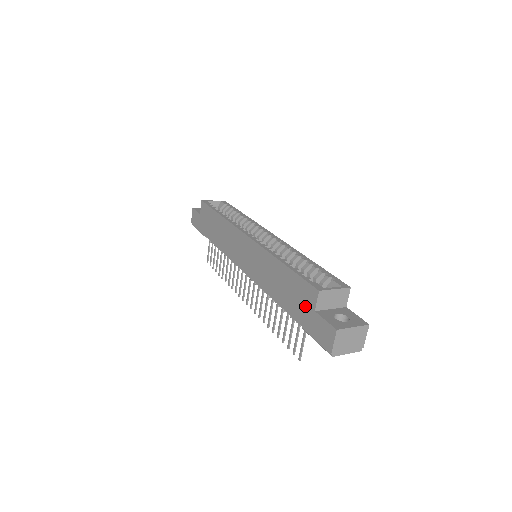
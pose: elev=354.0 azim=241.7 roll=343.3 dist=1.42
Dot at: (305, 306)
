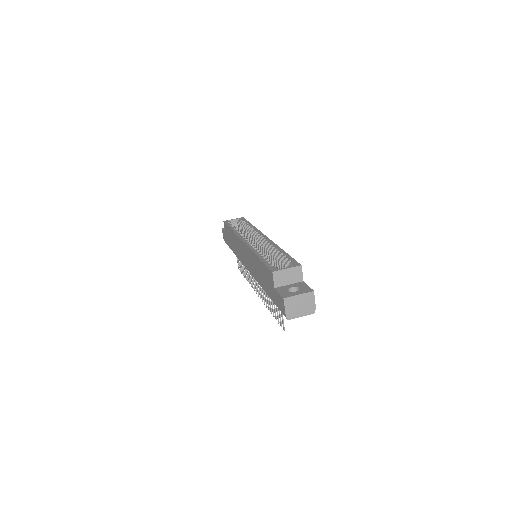
Dot at: (271, 286)
